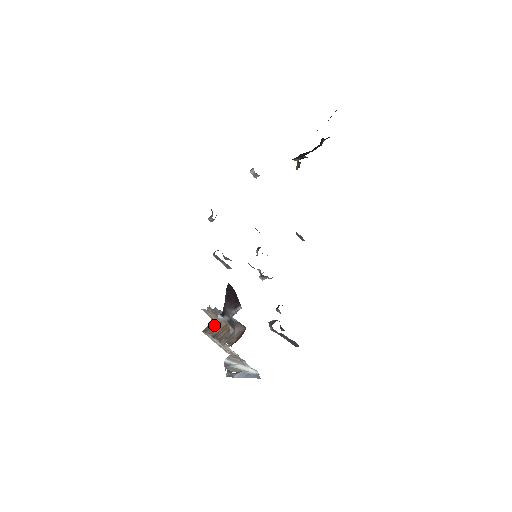
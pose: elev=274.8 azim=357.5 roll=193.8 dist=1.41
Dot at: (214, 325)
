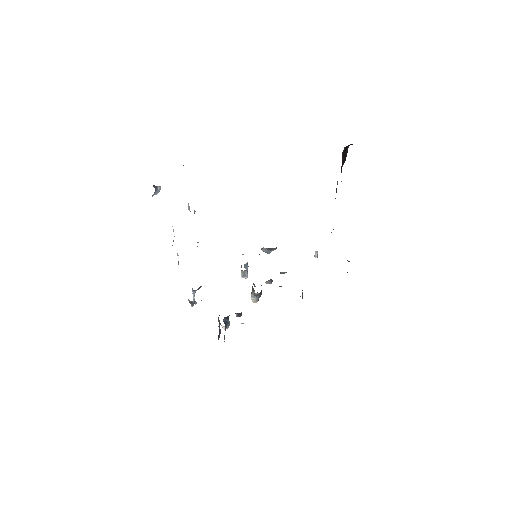
Dot at: occluded
